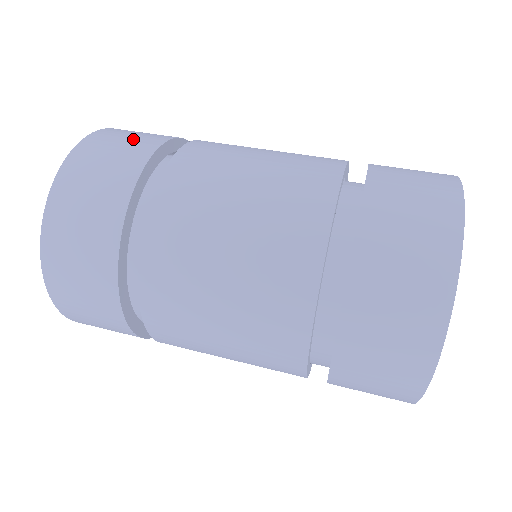
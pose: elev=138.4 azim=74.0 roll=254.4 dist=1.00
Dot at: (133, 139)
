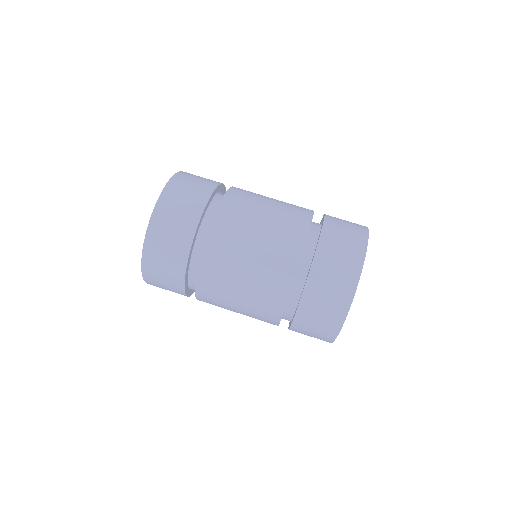
Dot at: (195, 188)
